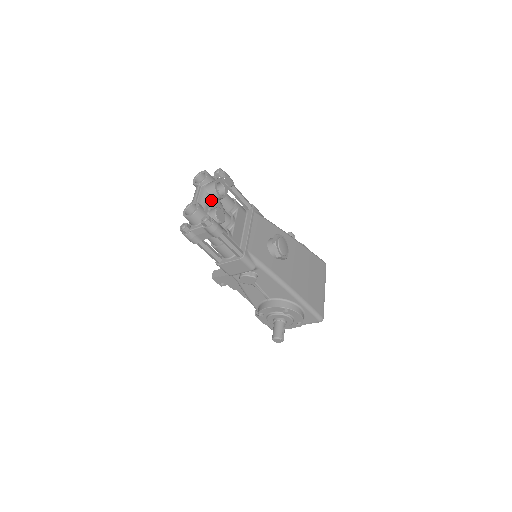
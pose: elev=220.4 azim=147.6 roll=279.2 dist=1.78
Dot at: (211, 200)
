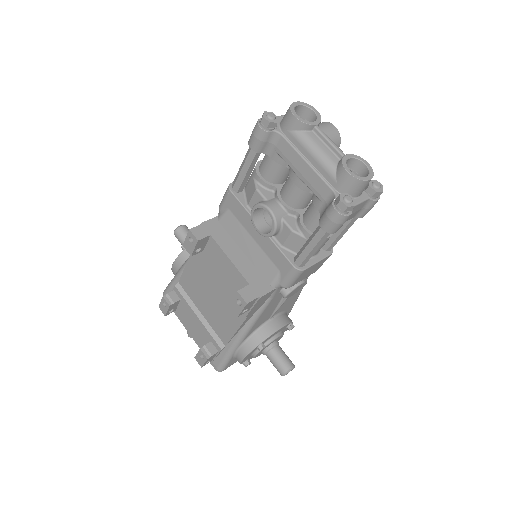
Dot at: occluded
